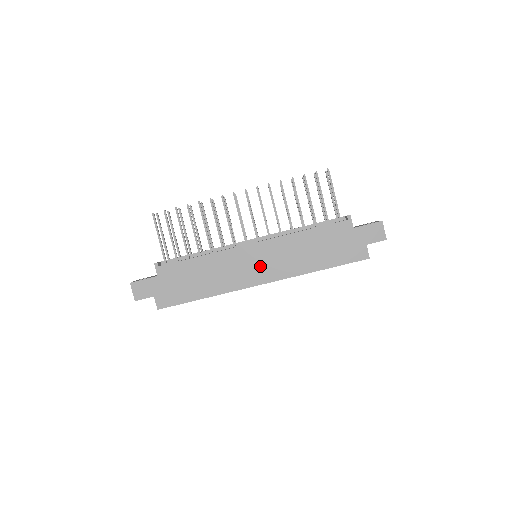
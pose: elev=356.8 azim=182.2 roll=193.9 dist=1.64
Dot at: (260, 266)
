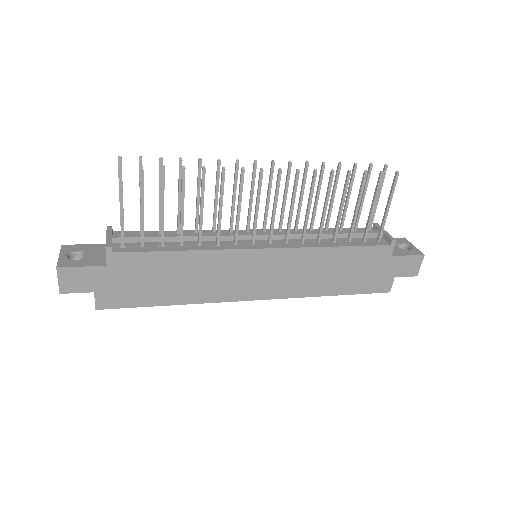
Dot at: (263, 278)
